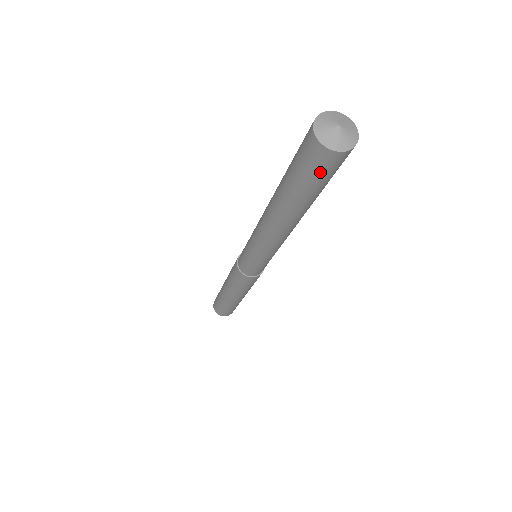
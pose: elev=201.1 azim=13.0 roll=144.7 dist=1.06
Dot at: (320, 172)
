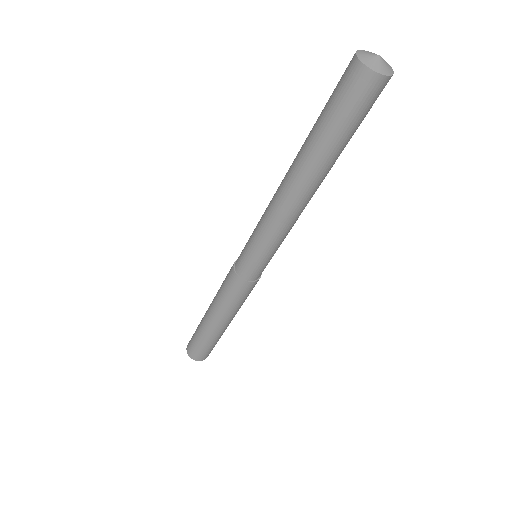
Dot at: (347, 98)
